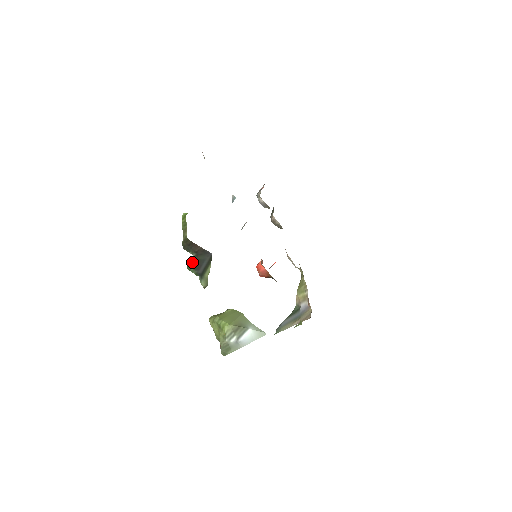
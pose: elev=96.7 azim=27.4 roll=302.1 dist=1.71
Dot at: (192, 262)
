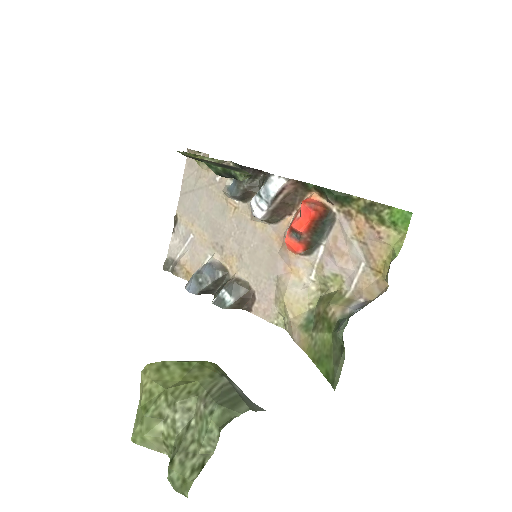
Dot at: (211, 163)
